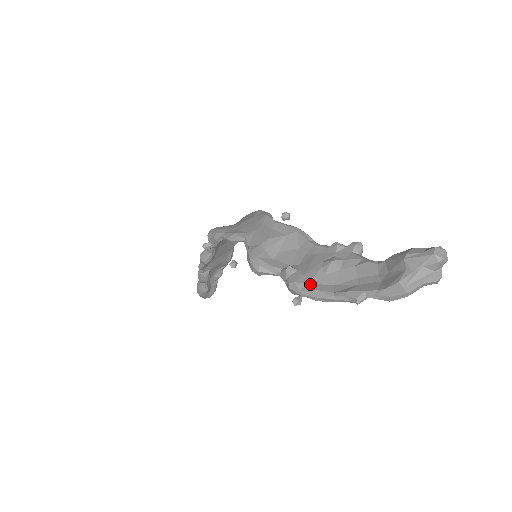
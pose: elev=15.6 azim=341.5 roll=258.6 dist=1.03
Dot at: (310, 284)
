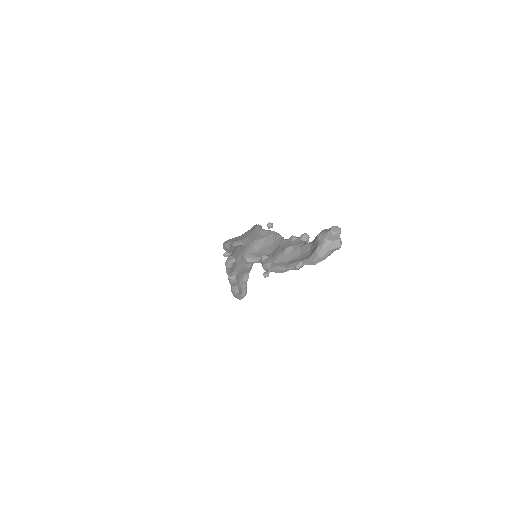
Dot at: (274, 263)
